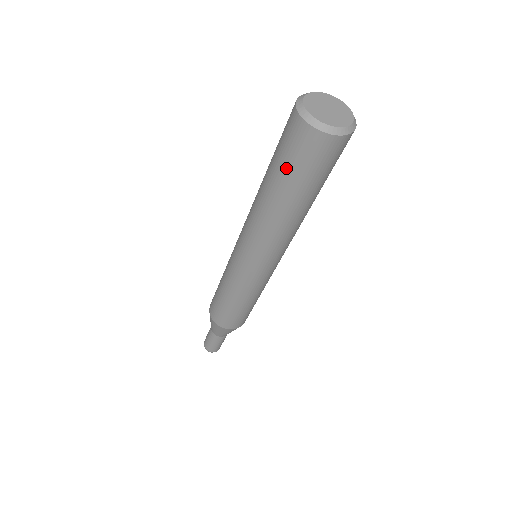
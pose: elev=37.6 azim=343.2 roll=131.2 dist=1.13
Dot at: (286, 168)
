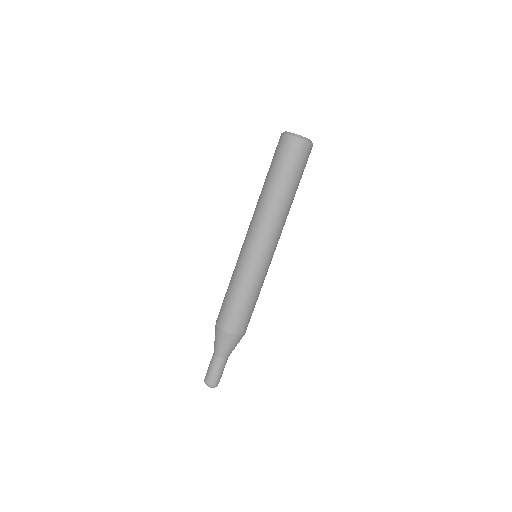
Dot at: (278, 165)
